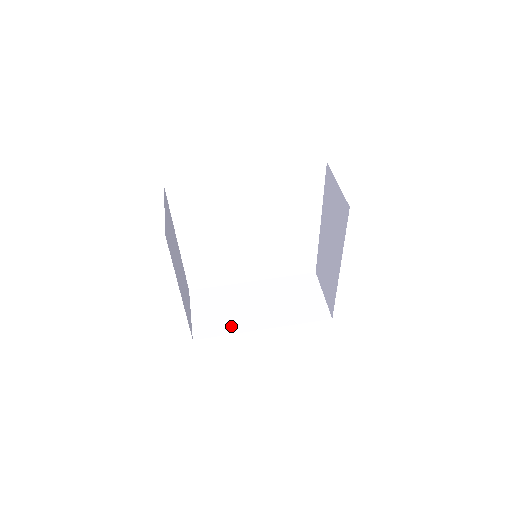
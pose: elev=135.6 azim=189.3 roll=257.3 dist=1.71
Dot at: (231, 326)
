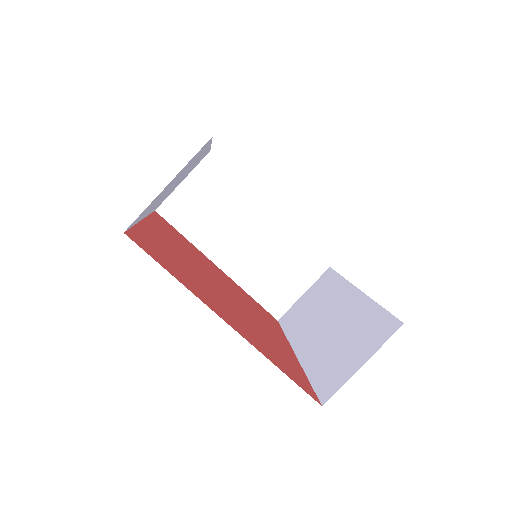
Dot at: (199, 234)
